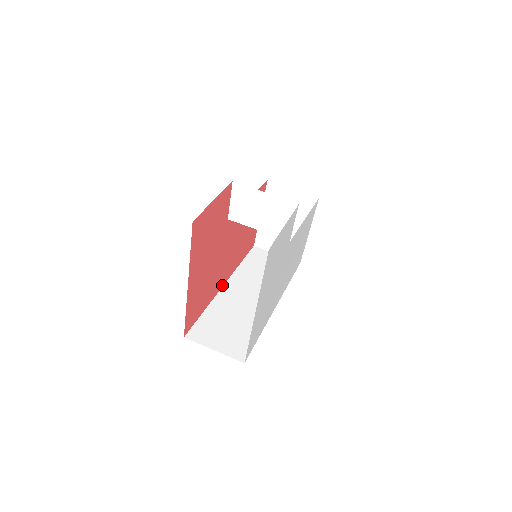
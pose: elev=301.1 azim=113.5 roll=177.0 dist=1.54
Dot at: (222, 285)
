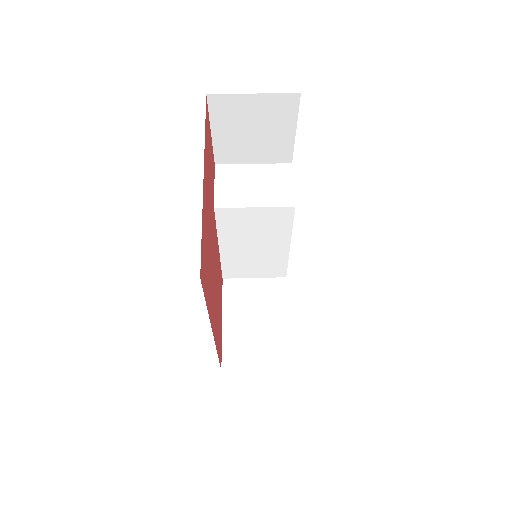
Dot at: (212, 330)
